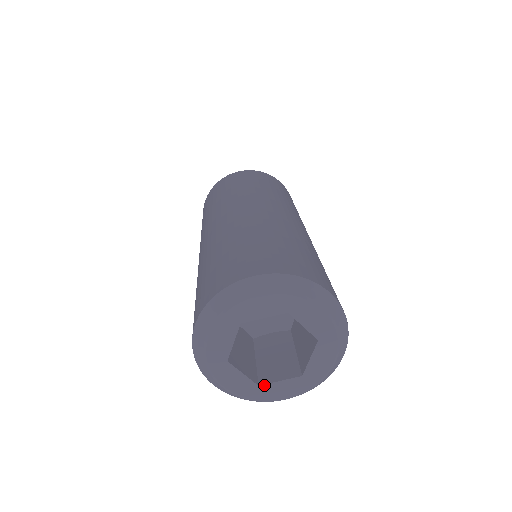
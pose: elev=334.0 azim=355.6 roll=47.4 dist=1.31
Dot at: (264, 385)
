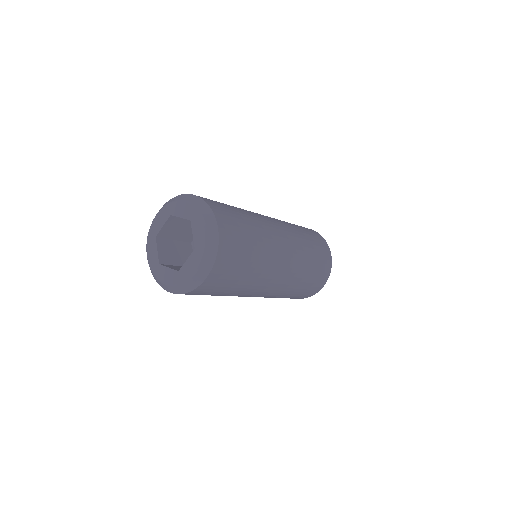
Dot at: (161, 265)
